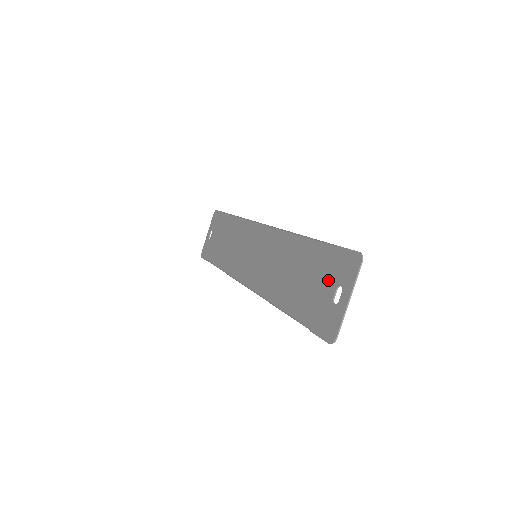
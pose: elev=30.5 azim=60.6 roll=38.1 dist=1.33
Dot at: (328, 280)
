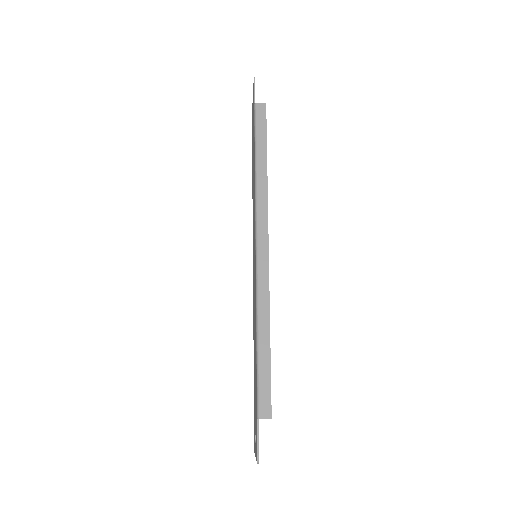
Dot at: (255, 418)
